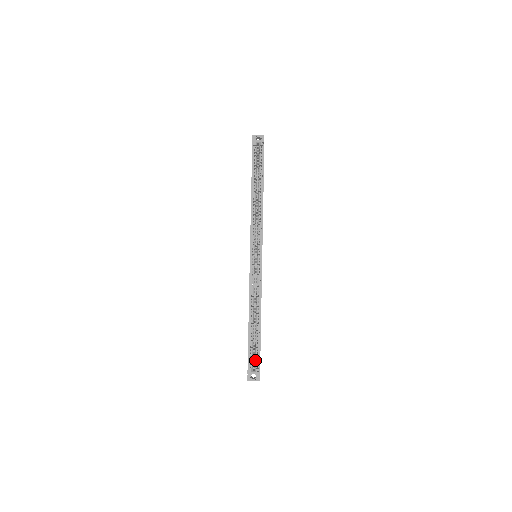
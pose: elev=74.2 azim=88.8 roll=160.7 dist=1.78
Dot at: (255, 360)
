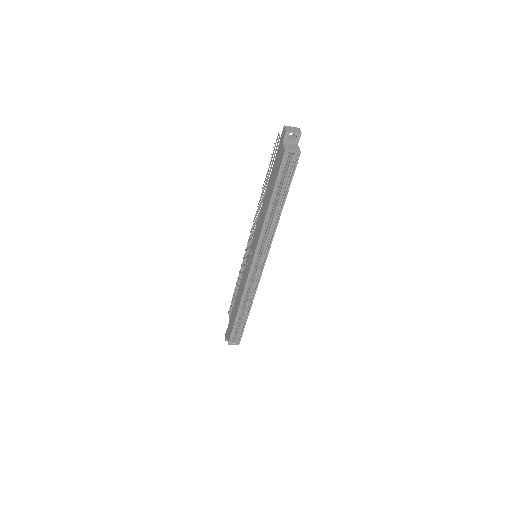
Dot at: (237, 335)
